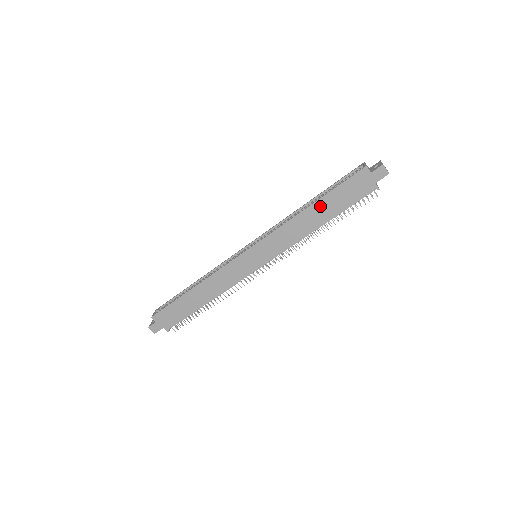
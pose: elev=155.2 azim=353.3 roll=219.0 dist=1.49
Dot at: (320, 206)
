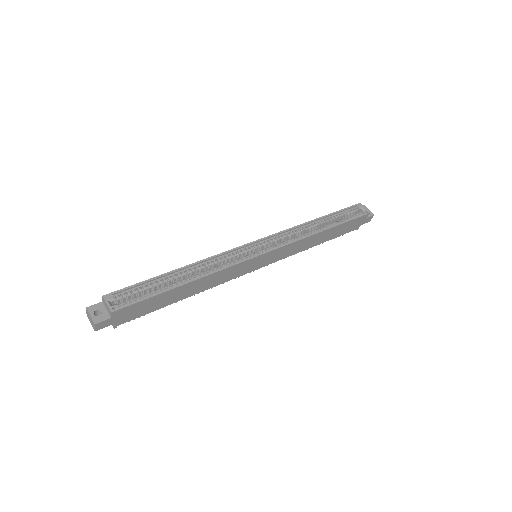
Dot at: (330, 231)
